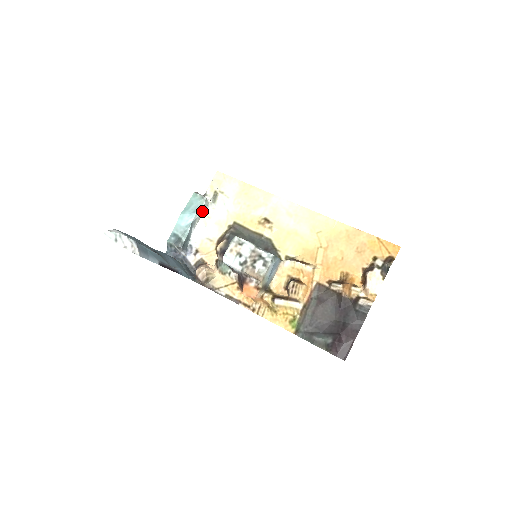
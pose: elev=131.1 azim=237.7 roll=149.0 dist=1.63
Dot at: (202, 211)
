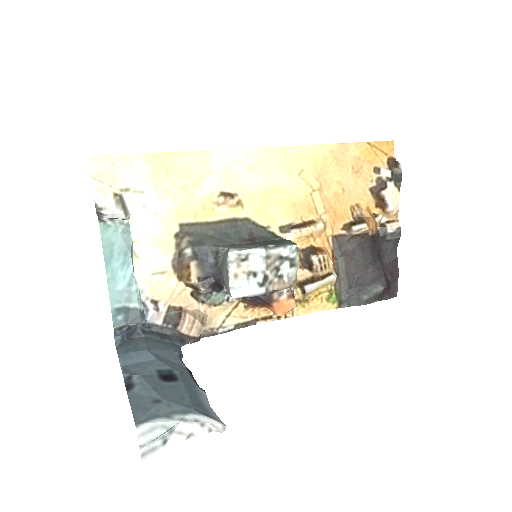
Dot at: occluded
